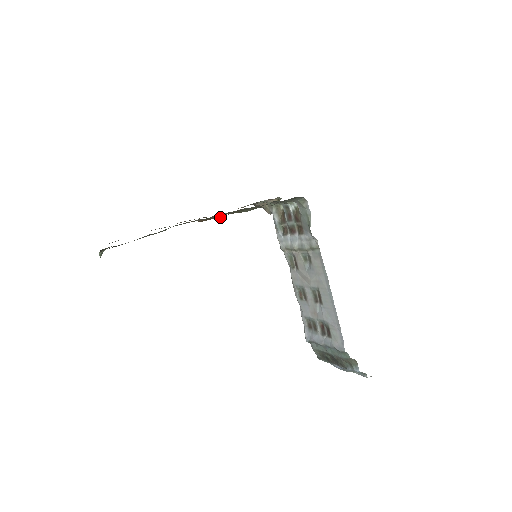
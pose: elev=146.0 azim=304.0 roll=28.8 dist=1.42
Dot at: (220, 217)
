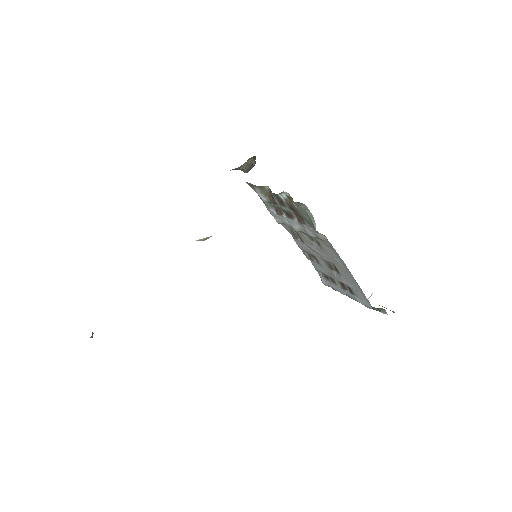
Dot at: occluded
